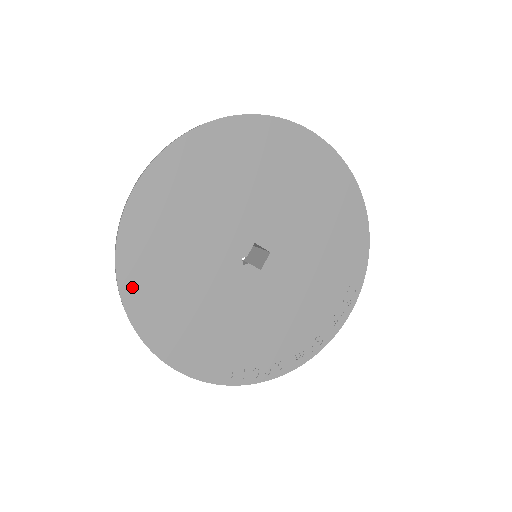
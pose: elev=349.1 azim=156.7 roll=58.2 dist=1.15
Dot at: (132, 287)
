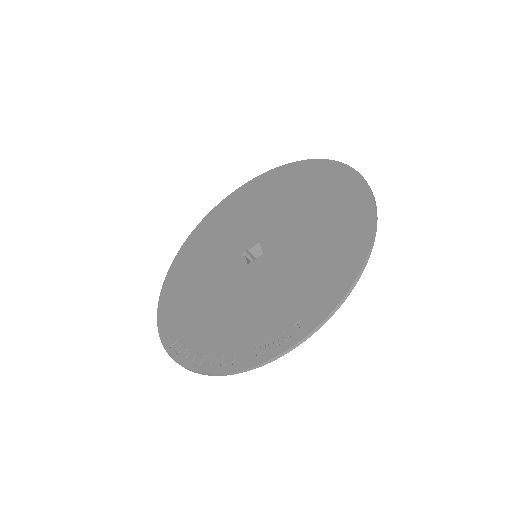
Dot at: (189, 244)
